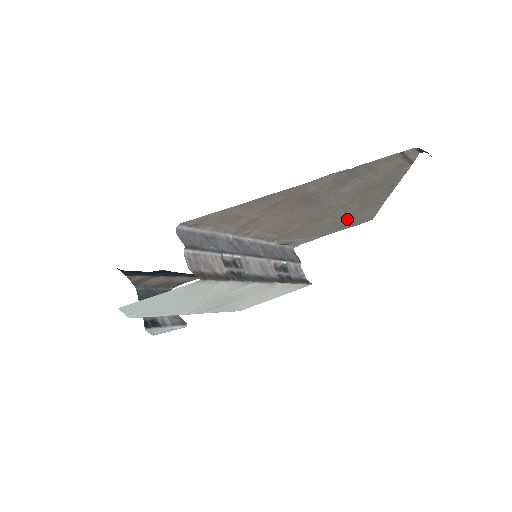
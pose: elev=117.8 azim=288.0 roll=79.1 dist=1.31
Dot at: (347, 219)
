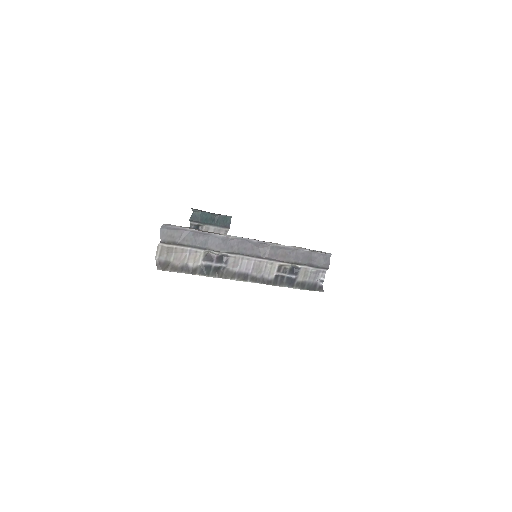
Dot at: occluded
